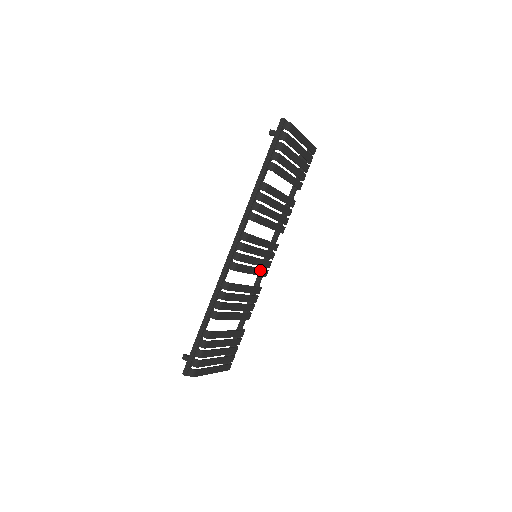
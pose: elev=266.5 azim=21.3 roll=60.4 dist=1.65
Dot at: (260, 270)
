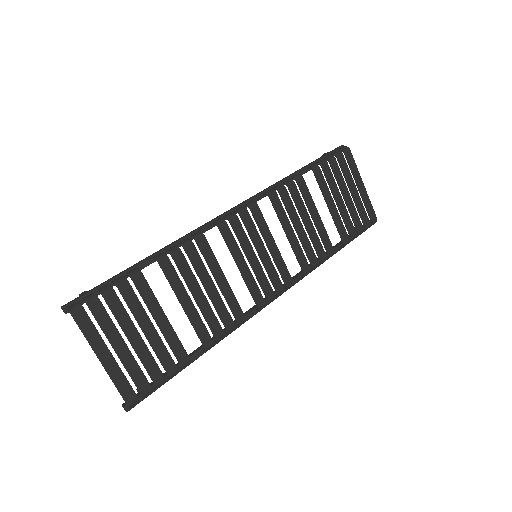
Dot at: (254, 282)
